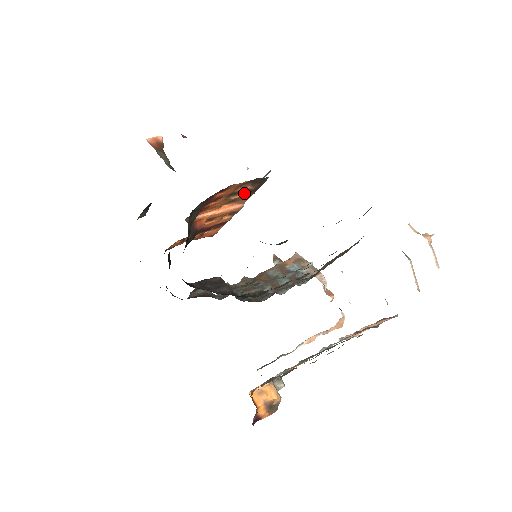
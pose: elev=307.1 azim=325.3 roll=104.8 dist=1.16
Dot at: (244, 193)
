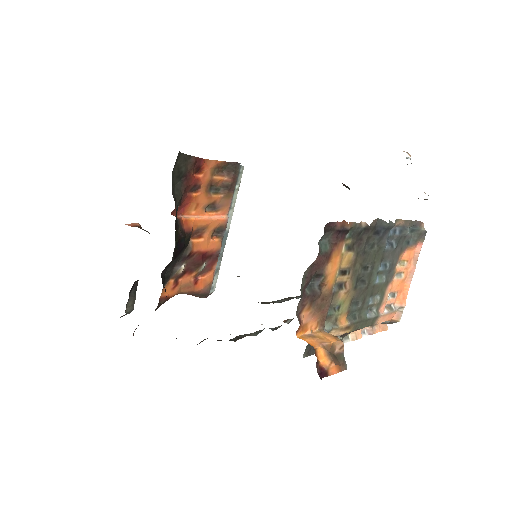
Dot at: (223, 192)
